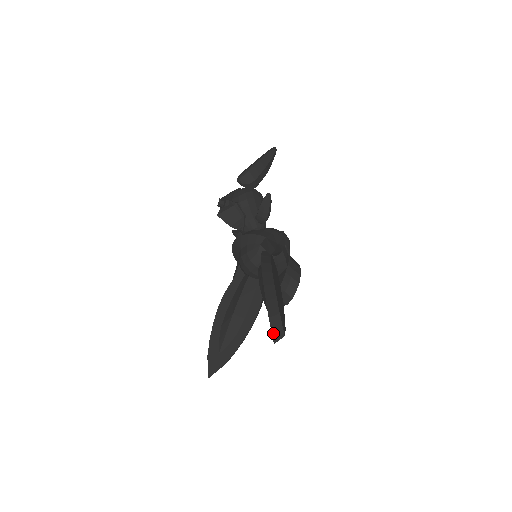
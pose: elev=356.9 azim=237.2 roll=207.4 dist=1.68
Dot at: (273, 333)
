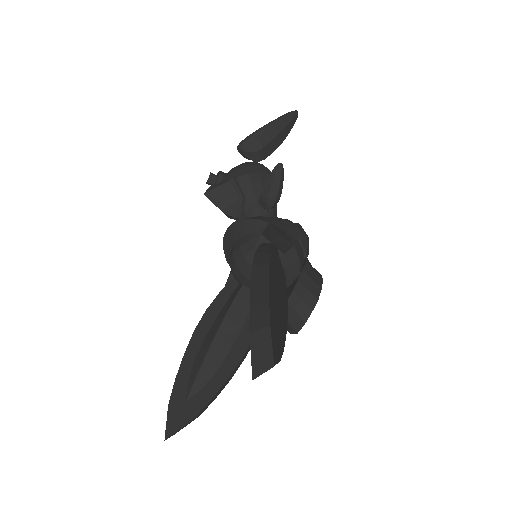
Dot at: (253, 359)
